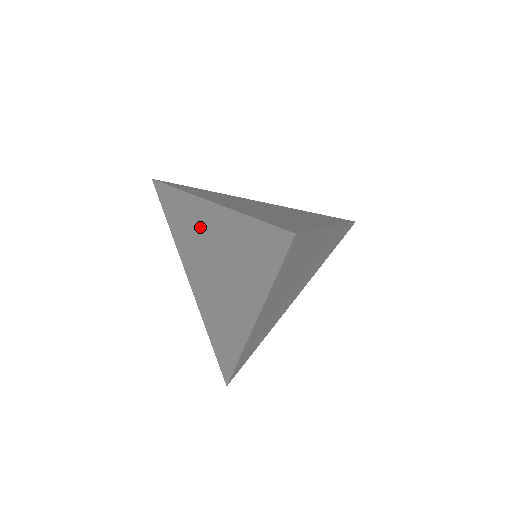
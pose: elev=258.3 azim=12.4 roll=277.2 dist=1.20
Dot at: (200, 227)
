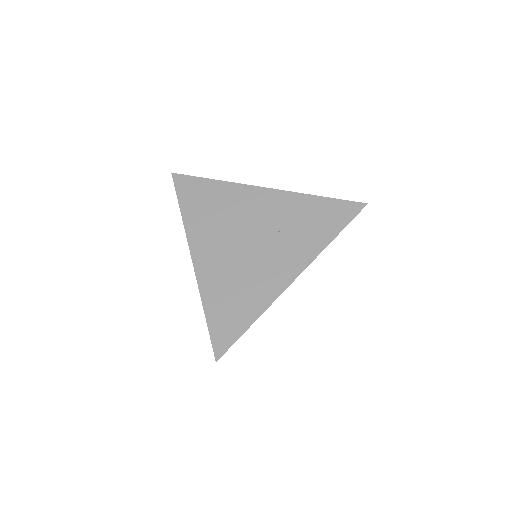
Dot at: occluded
